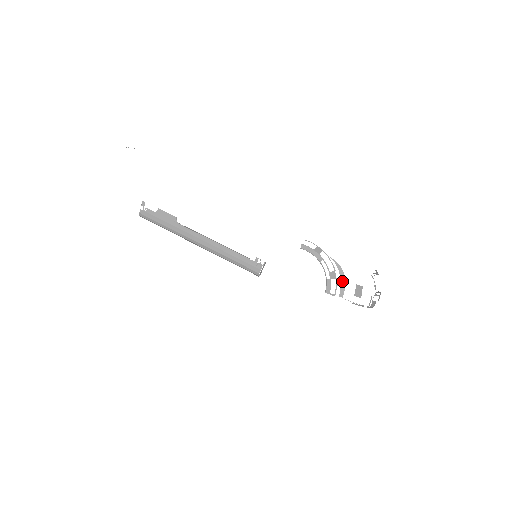
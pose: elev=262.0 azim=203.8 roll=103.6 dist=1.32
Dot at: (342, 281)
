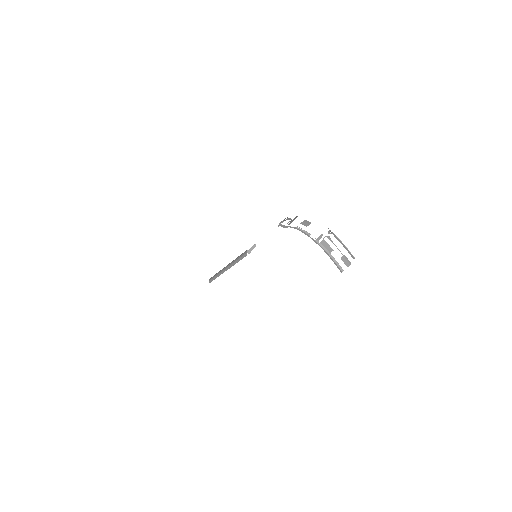
Dot at: (294, 219)
